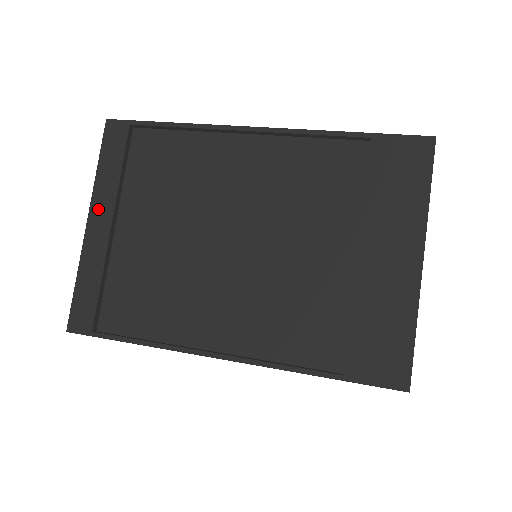
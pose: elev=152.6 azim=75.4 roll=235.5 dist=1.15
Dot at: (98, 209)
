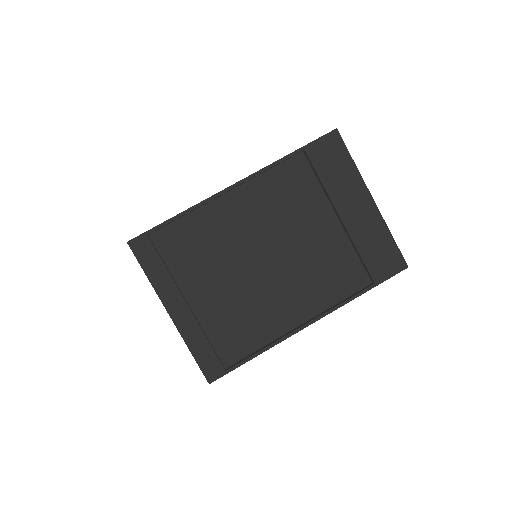
Dot at: (170, 301)
